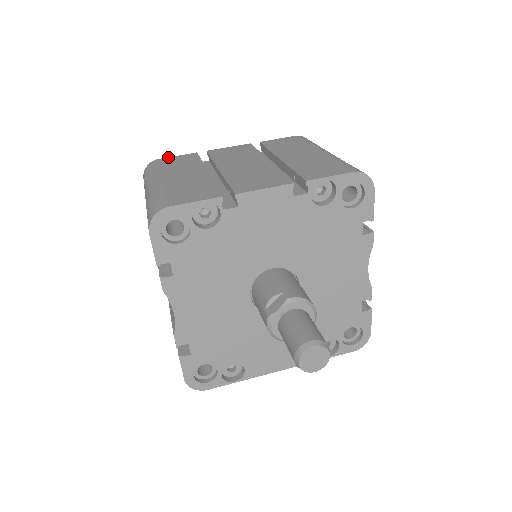
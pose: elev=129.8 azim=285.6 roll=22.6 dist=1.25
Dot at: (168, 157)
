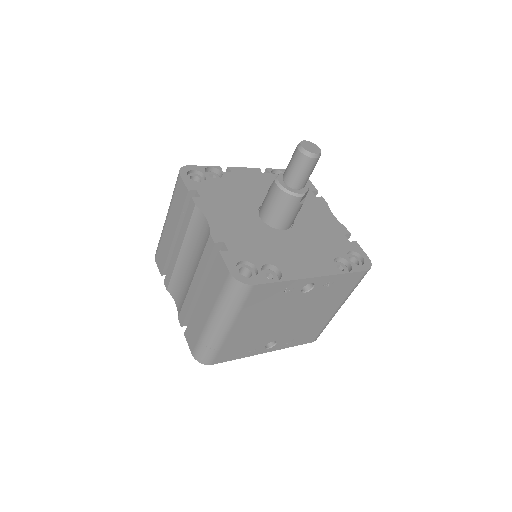
Dot at: occluded
